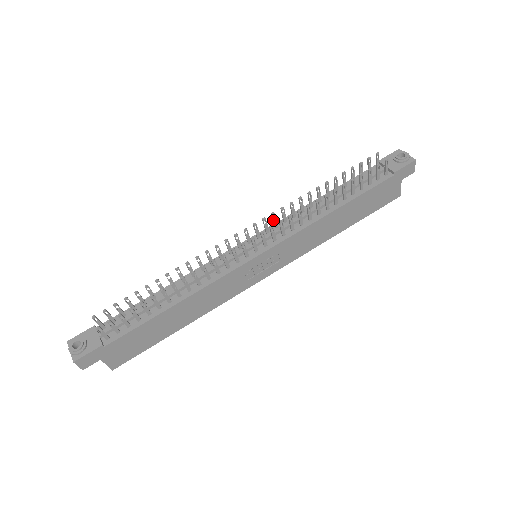
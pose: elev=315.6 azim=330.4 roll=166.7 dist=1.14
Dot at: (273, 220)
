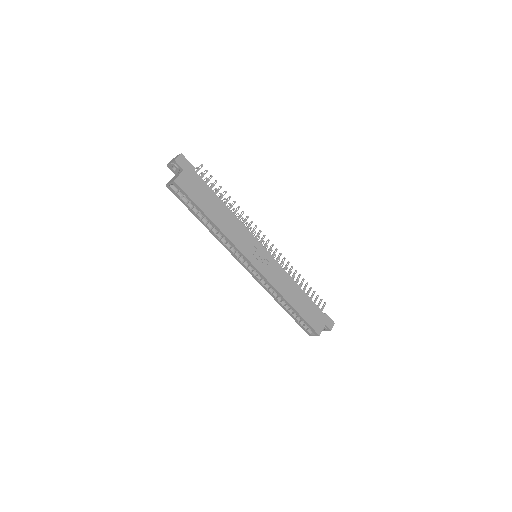
Dot at: (273, 257)
